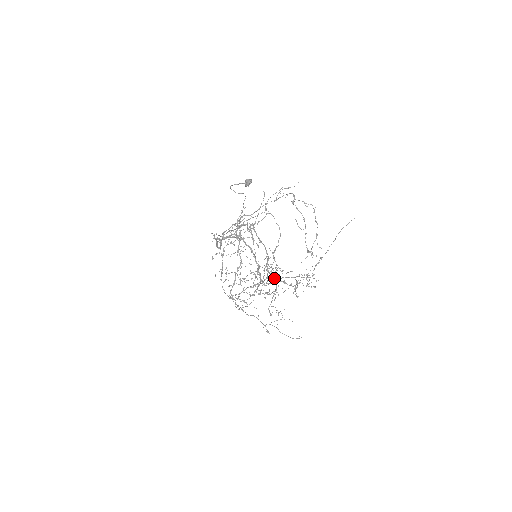
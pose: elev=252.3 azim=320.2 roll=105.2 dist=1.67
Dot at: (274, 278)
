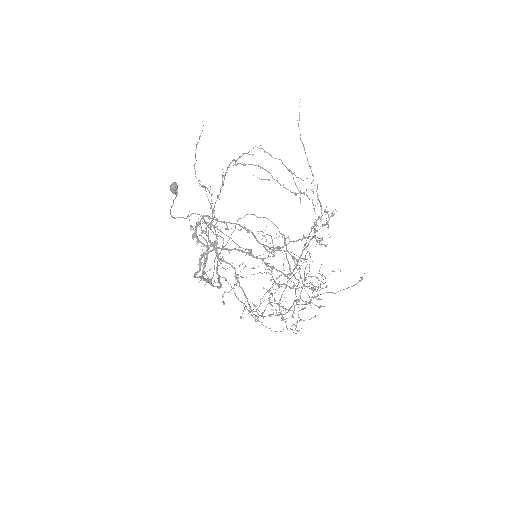
Dot at: occluded
